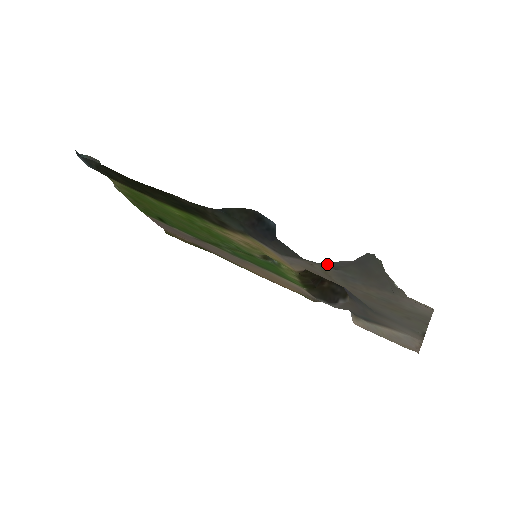
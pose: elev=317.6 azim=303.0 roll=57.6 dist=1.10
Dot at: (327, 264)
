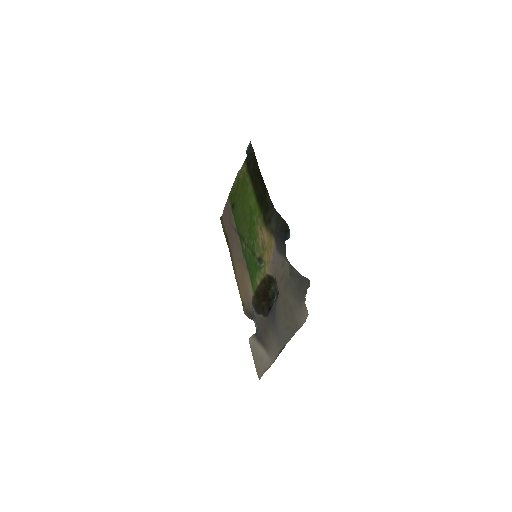
Dot at: (291, 267)
